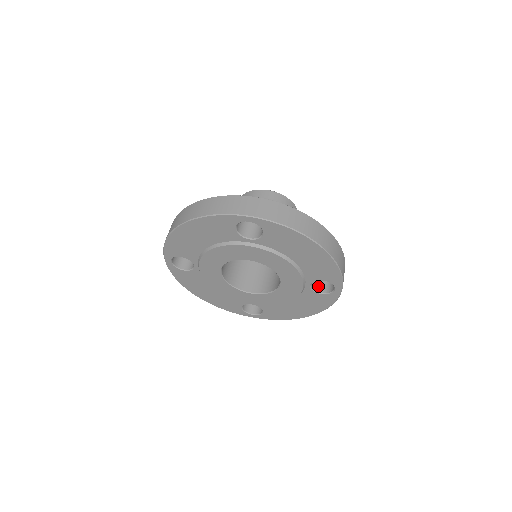
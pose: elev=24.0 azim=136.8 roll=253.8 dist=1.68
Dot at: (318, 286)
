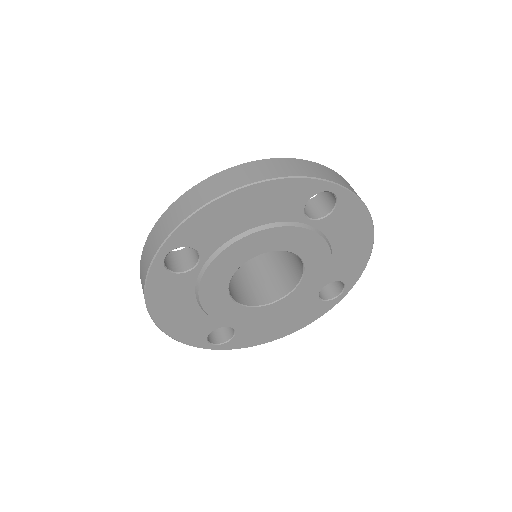
Dot at: (324, 208)
